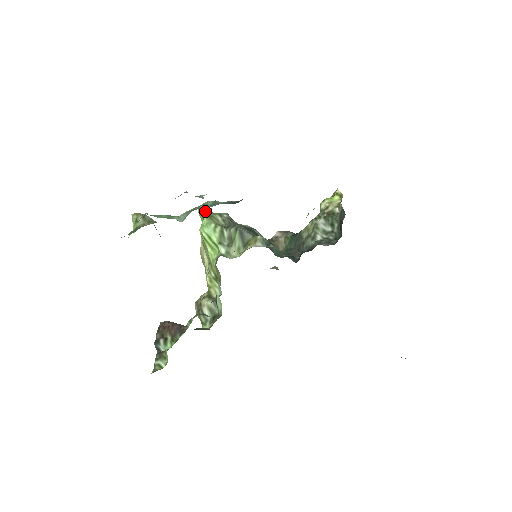
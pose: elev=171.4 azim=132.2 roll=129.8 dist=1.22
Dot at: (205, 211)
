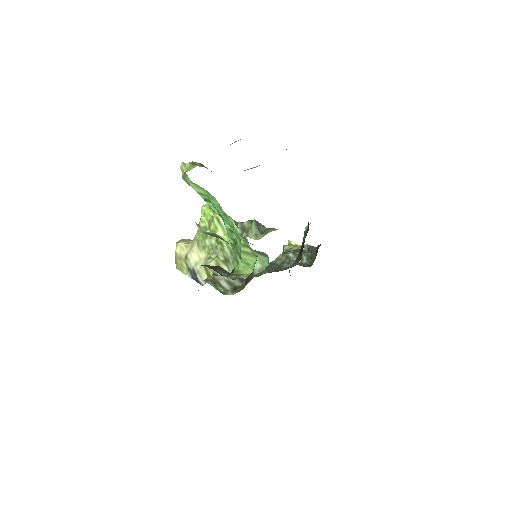
Dot at: occluded
